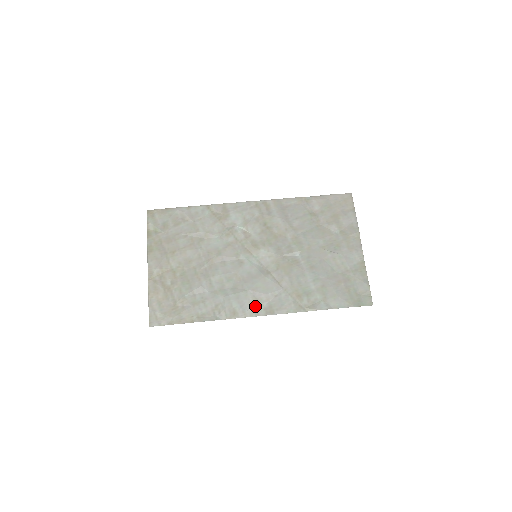
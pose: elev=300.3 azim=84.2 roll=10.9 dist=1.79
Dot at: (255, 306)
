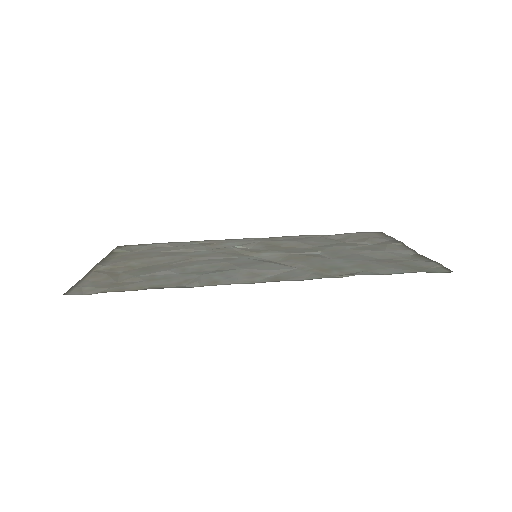
Dot at: (251, 277)
